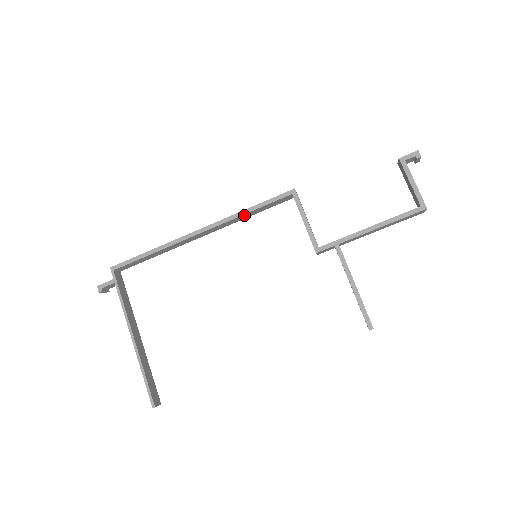
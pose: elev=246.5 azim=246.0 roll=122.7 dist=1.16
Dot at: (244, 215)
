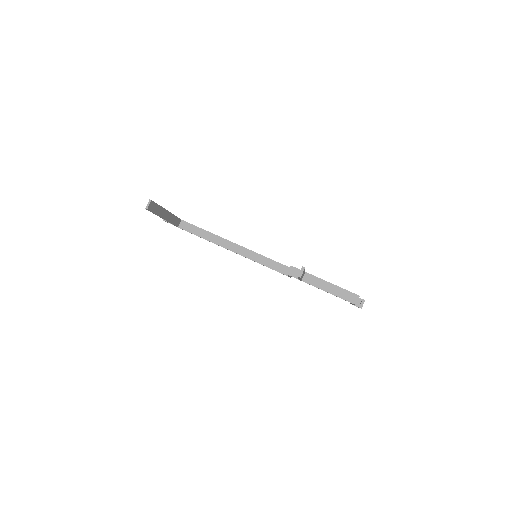
Dot at: (262, 257)
